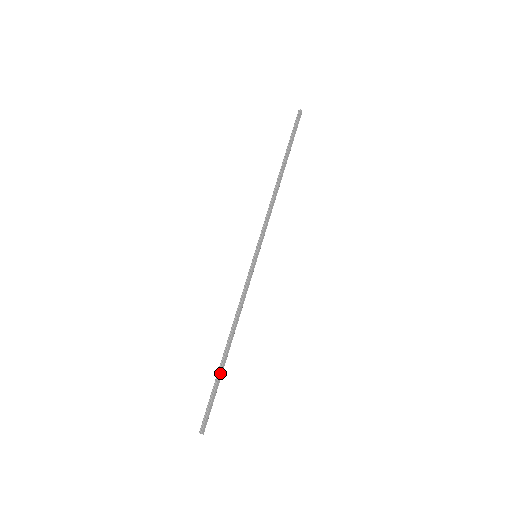
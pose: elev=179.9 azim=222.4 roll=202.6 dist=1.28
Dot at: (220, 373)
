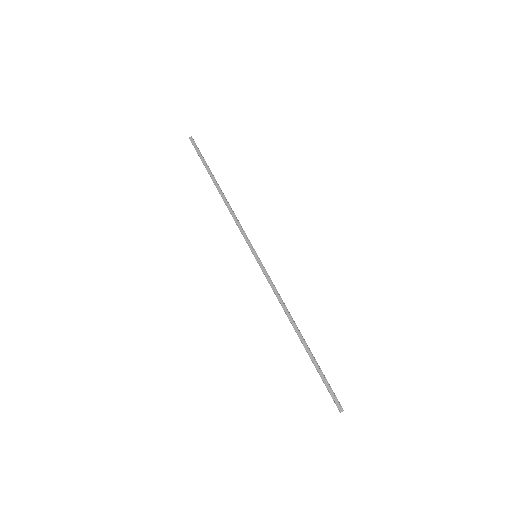
Dot at: (310, 358)
